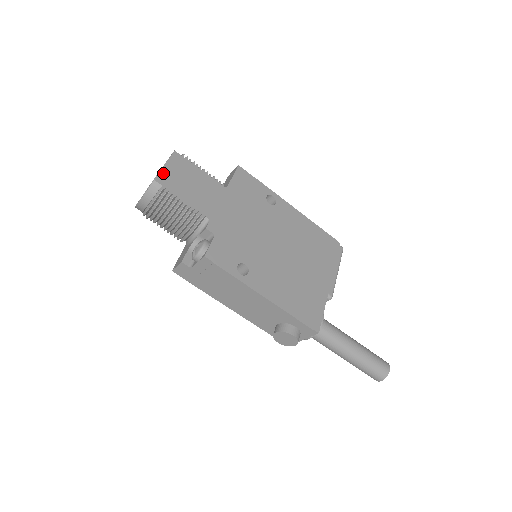
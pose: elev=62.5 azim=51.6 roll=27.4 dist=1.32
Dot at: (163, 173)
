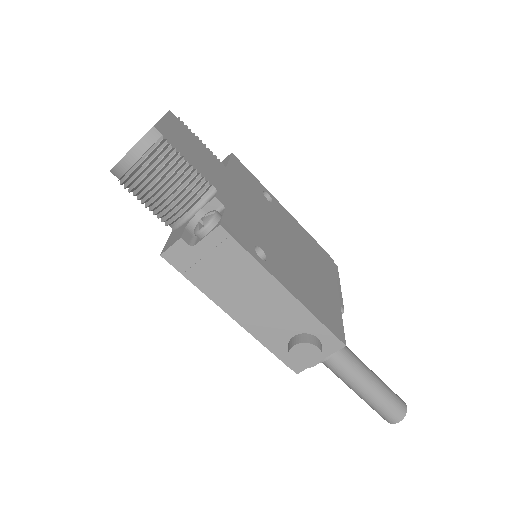
Dot at: (161, 124)
